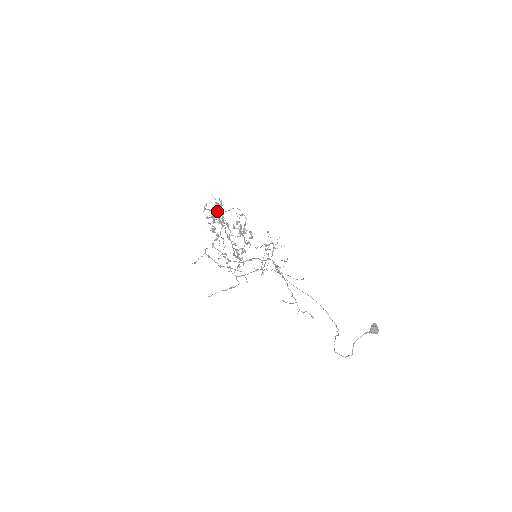
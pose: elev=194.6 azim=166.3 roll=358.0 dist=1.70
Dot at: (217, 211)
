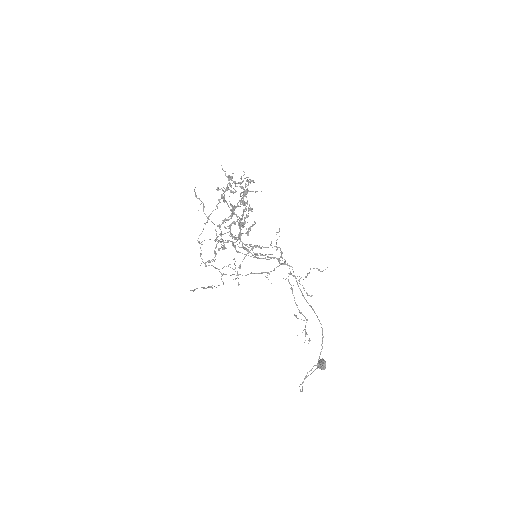
Dot at: (239, 186)
